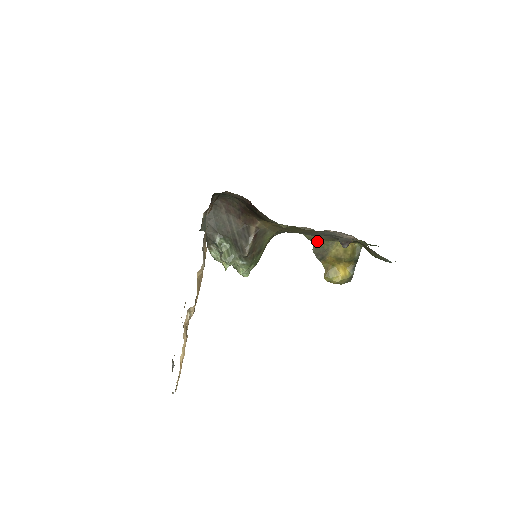
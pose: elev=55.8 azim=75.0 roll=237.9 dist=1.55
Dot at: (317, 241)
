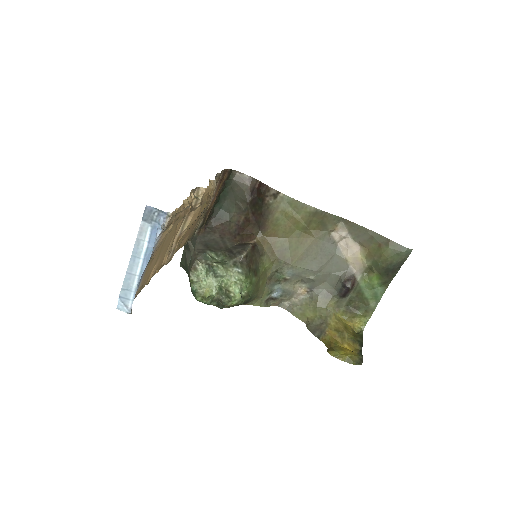
Dot at: (312, 313)
